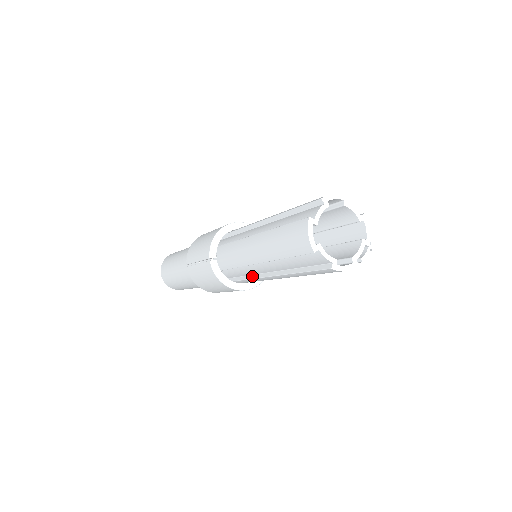
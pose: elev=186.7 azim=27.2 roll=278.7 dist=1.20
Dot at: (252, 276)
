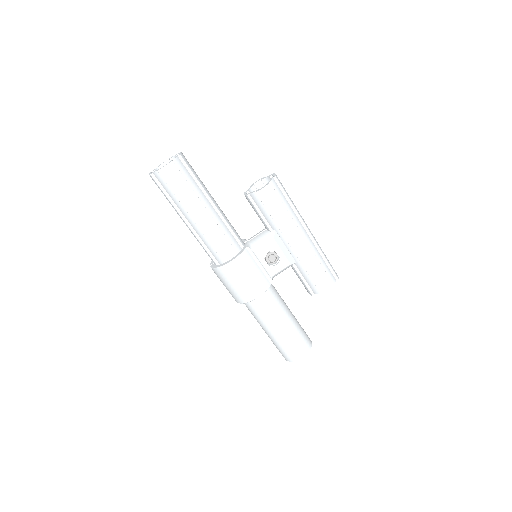
Dot at: (209, 241)
